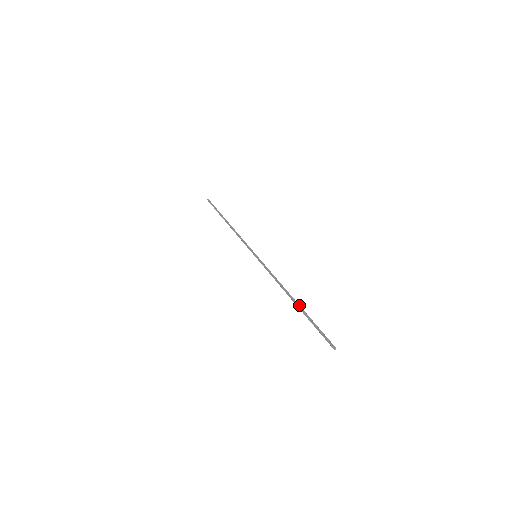
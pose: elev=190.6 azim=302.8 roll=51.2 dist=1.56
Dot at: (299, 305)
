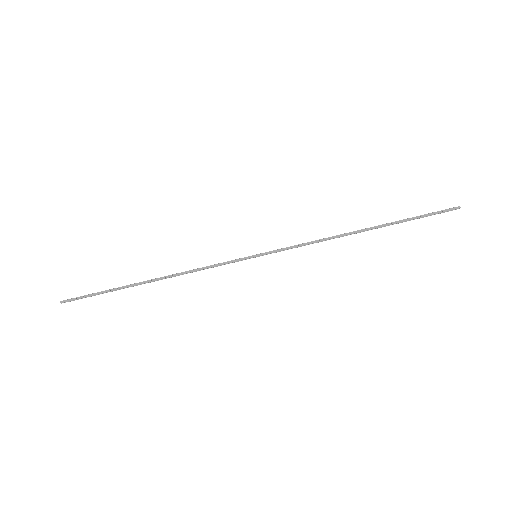
Dot at: (378, 226)
